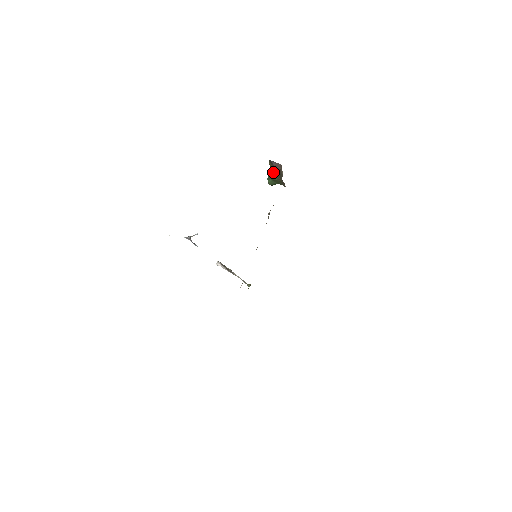
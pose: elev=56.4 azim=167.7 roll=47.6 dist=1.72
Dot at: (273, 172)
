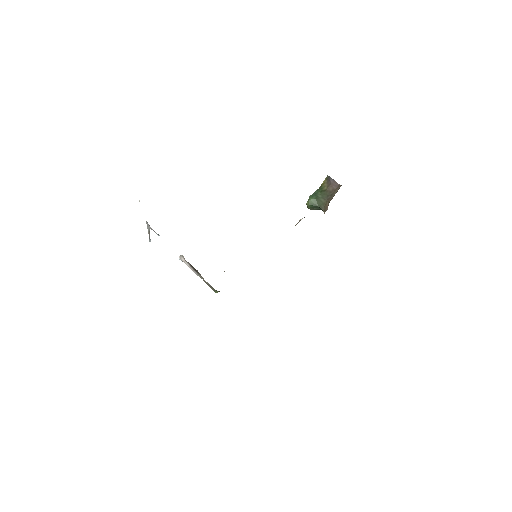
Dot at: (323, 190)
